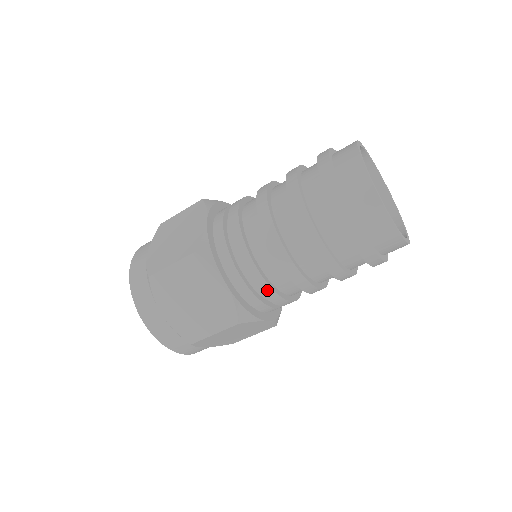
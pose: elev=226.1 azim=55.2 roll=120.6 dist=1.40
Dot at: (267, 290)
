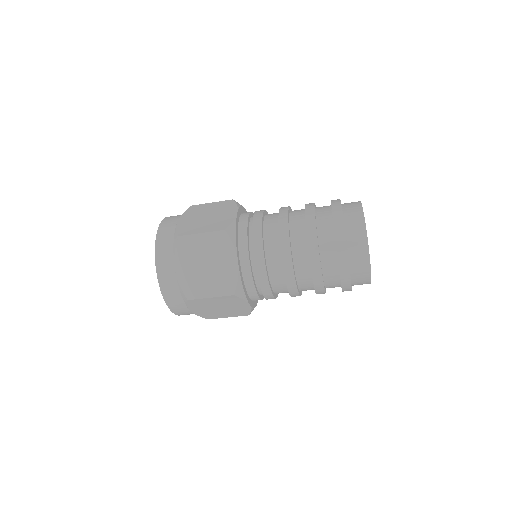
Dot at: (264, 278)
